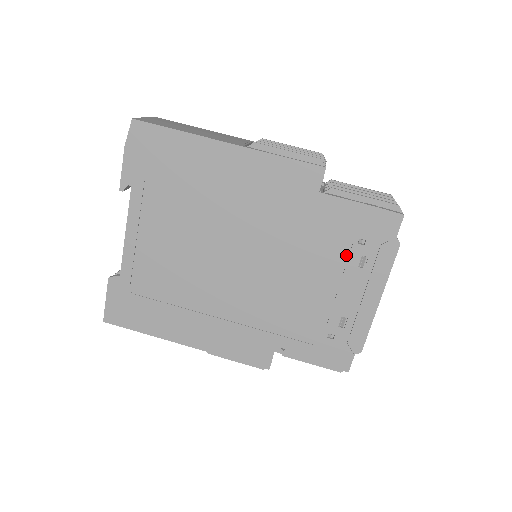
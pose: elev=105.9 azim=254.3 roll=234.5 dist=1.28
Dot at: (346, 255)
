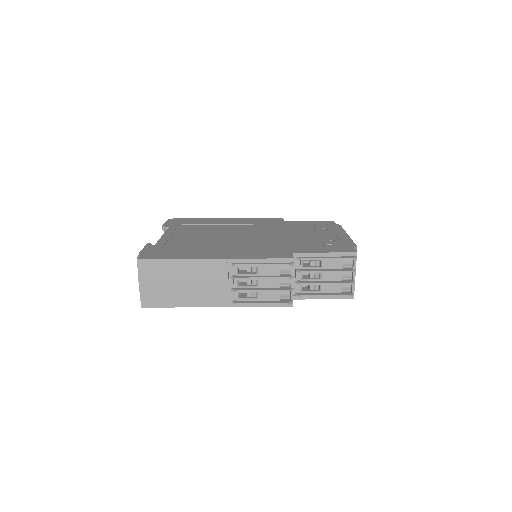
Dot at: occluded
